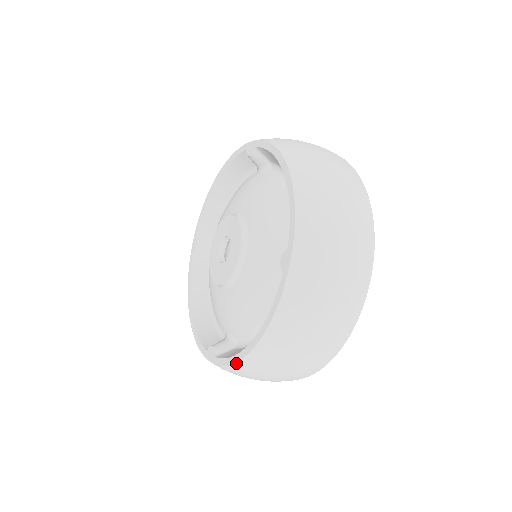
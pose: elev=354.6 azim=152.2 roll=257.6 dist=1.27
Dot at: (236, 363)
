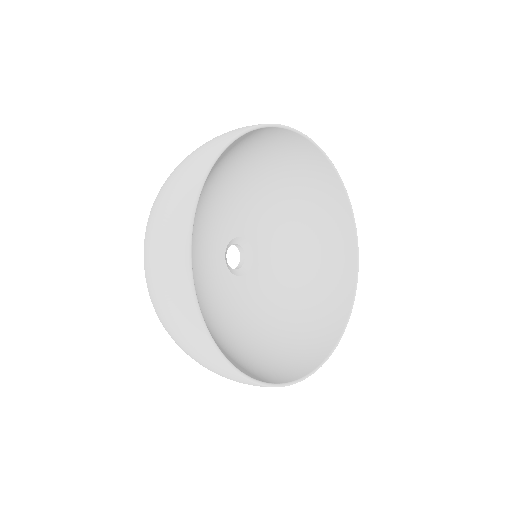
Dot at: (150, 297)
